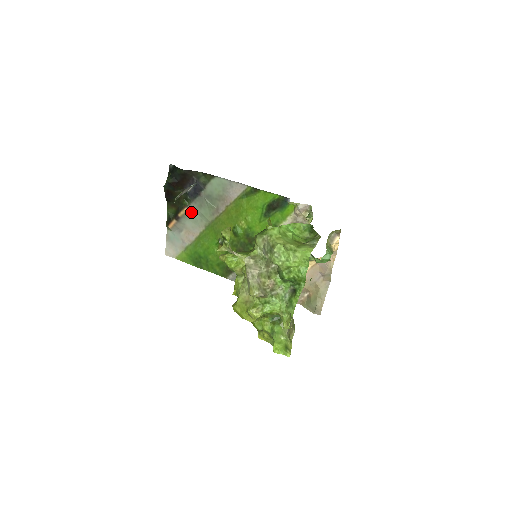
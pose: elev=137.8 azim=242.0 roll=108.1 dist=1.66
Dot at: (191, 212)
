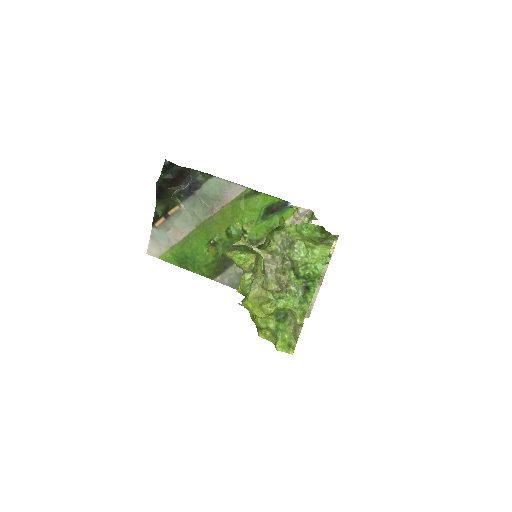
Dot at: (182, 211)
